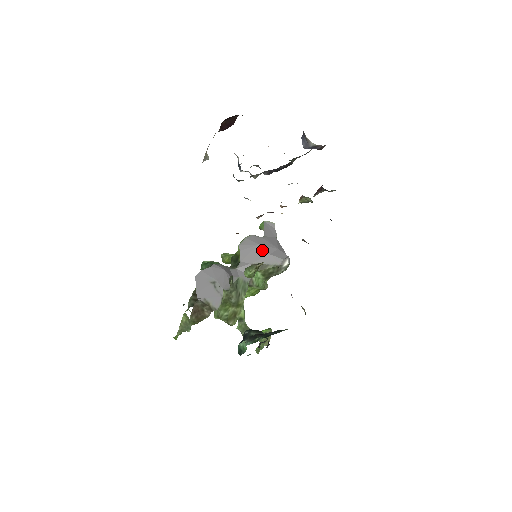
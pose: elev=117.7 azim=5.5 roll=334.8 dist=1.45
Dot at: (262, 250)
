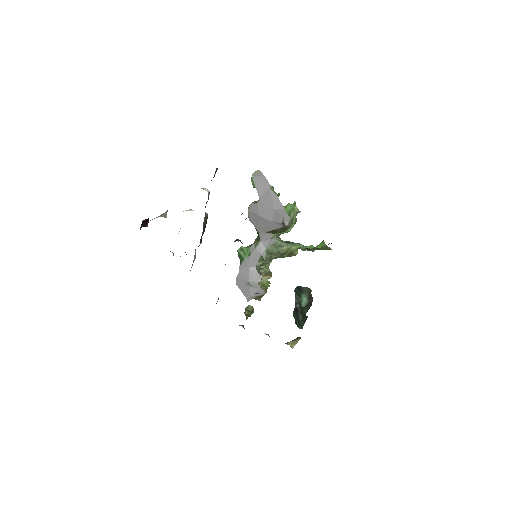
Dot at: (264, 220)
